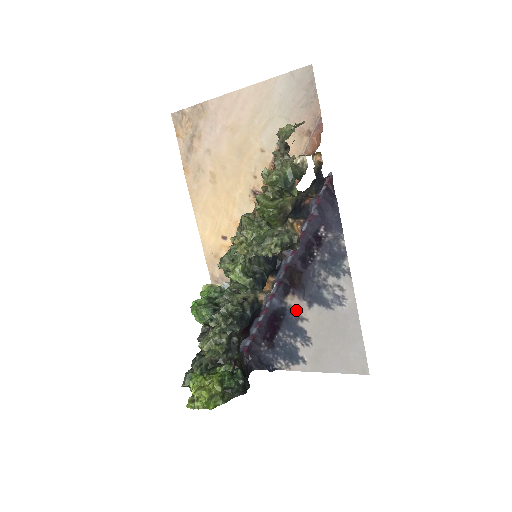
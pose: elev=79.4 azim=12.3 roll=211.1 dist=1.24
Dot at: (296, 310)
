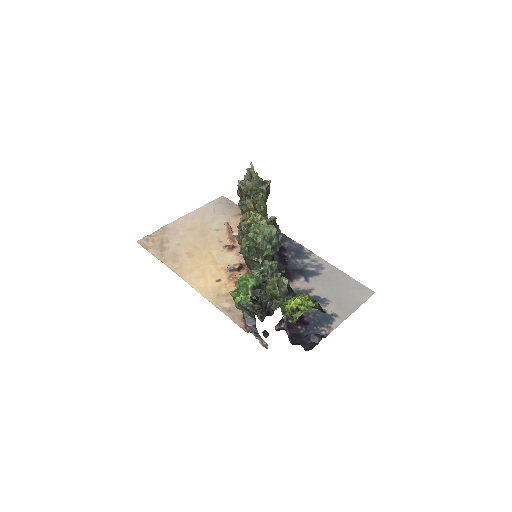
Dot at: (301, 289)
